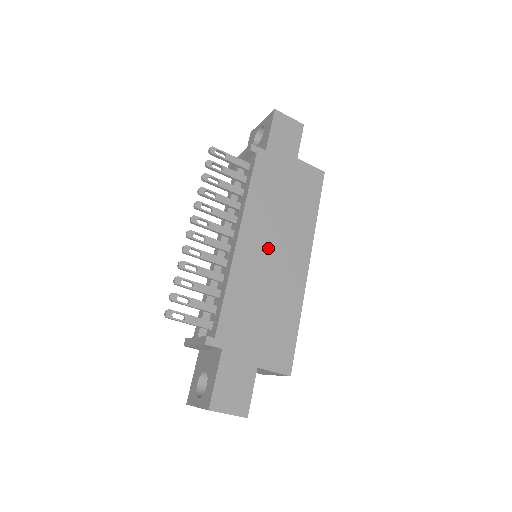
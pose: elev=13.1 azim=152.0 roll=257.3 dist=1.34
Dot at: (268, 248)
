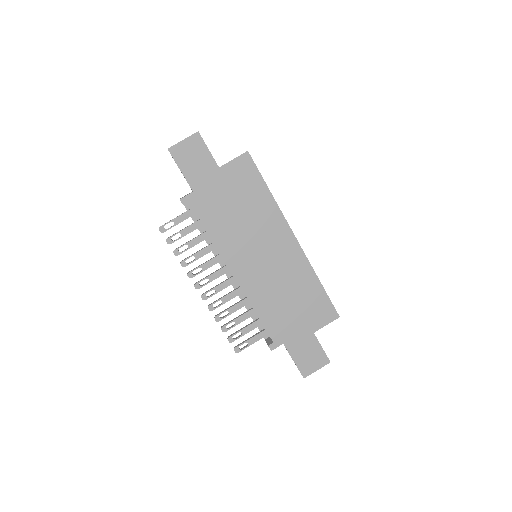
Dot at: (257, 258)
